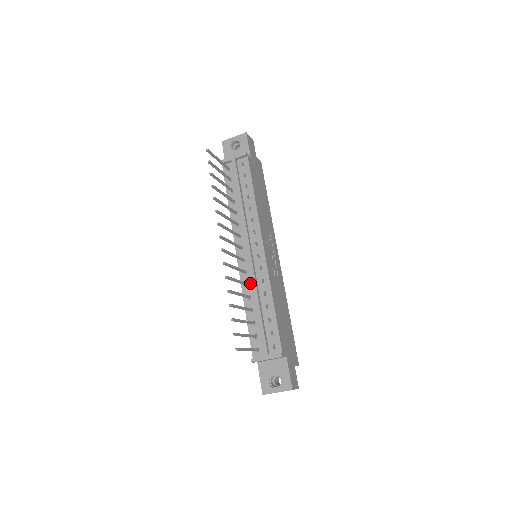
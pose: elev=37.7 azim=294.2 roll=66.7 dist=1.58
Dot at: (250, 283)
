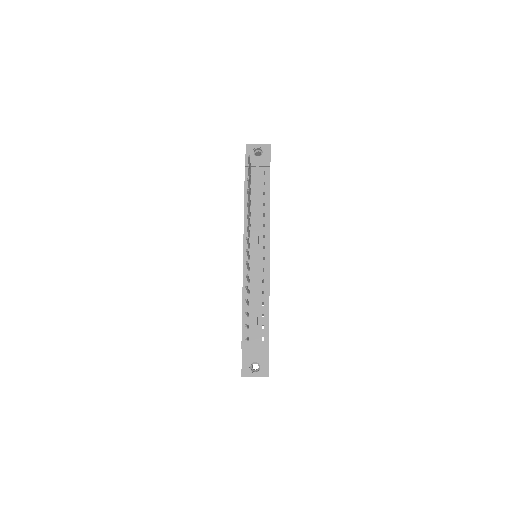
Dot at: (251, 280)
